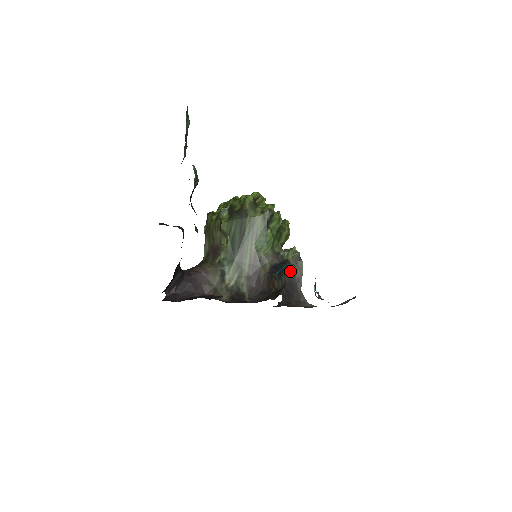
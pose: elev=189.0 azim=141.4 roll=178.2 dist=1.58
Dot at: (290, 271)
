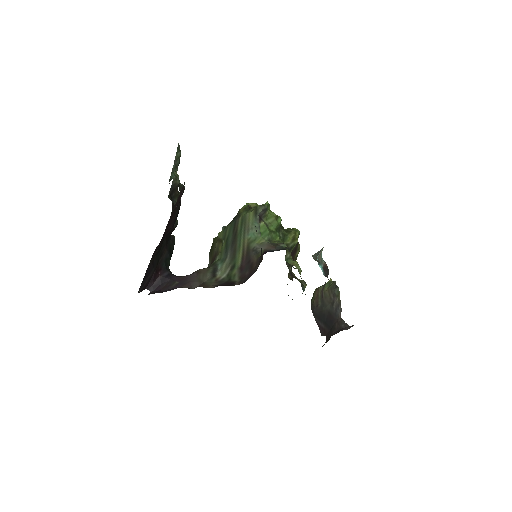
Dot at: (327, 302)
